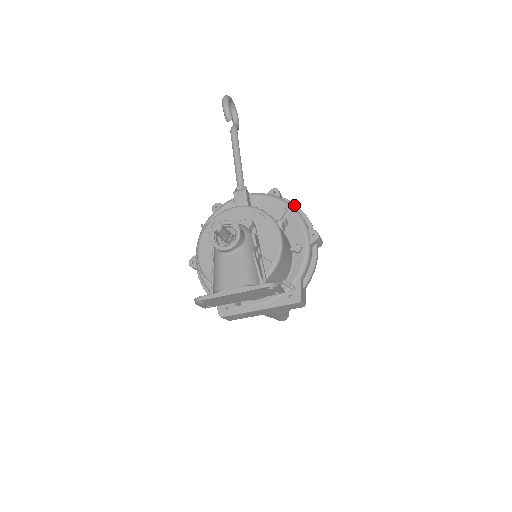
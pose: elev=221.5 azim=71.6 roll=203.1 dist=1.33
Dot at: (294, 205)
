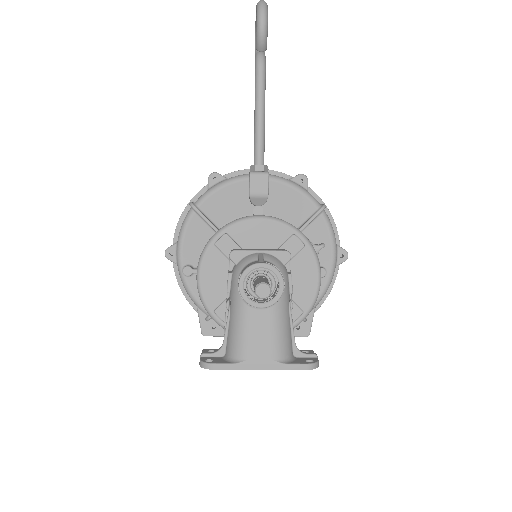
Dot at: occluded
